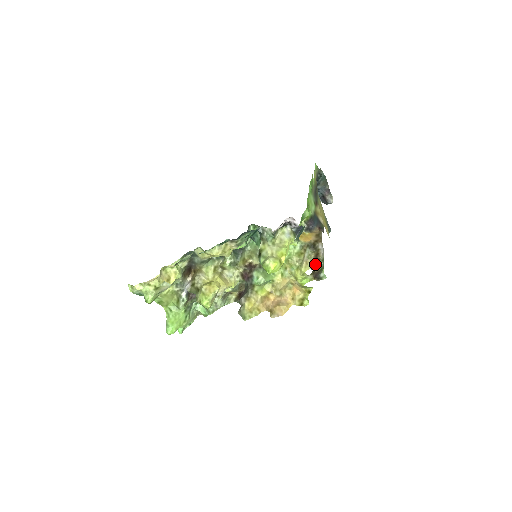
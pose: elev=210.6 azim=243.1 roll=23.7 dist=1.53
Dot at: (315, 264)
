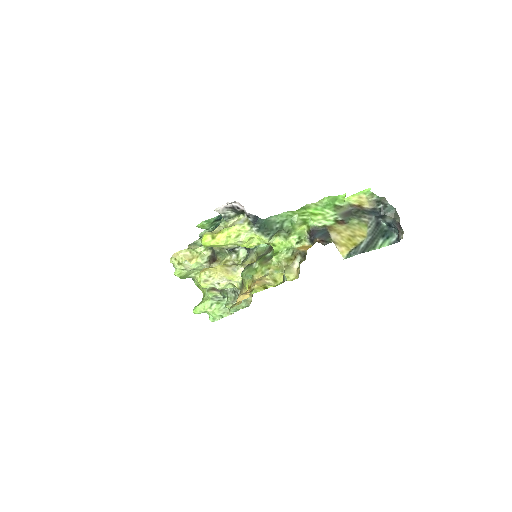
Dot at: occluded
